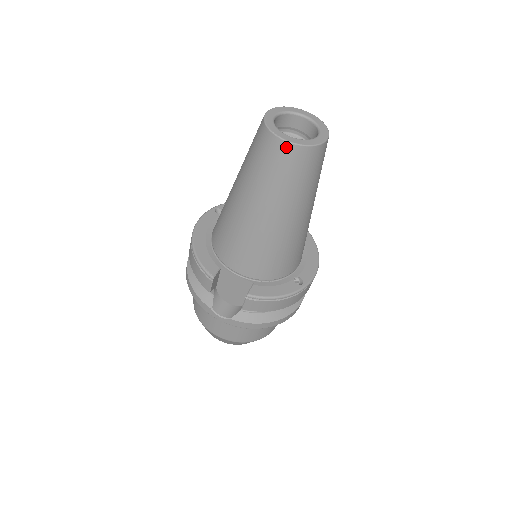
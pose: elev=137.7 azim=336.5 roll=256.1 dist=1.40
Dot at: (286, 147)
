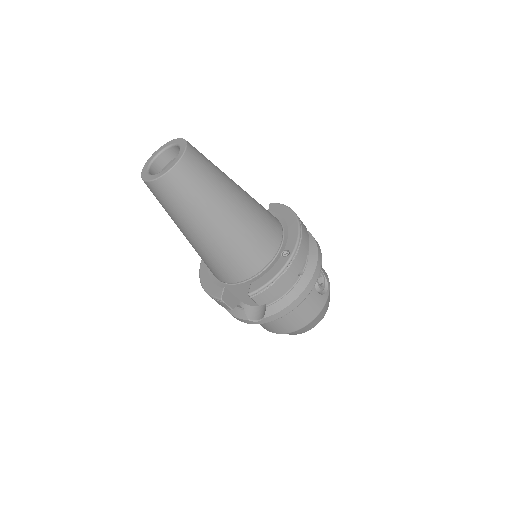
Dot at: (159, 183)
